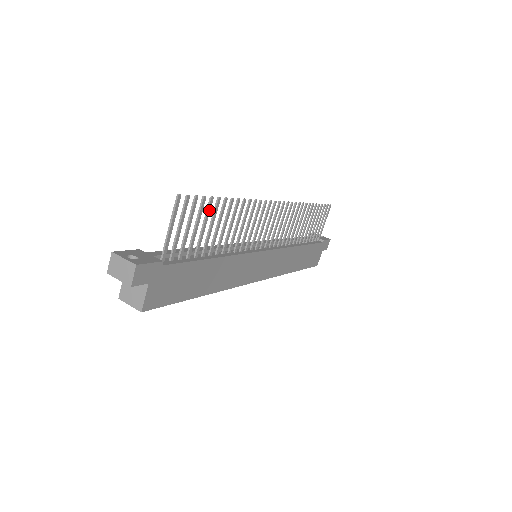
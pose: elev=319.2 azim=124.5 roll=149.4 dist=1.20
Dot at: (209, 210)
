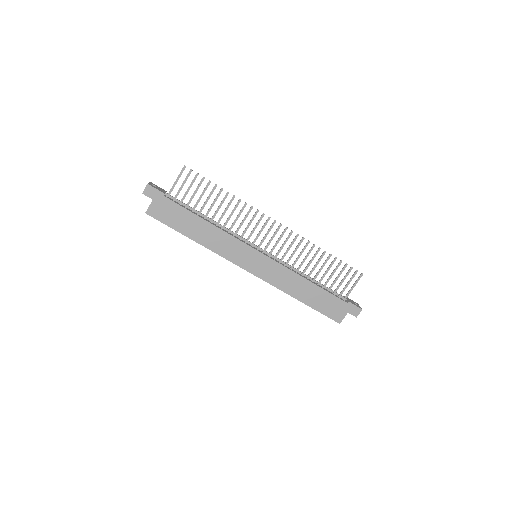
Dot at: occluded
